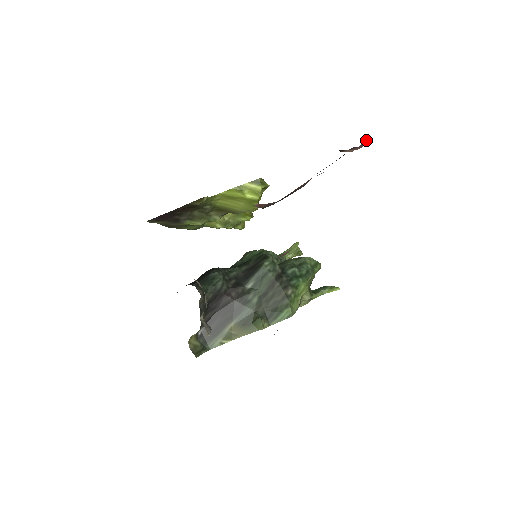
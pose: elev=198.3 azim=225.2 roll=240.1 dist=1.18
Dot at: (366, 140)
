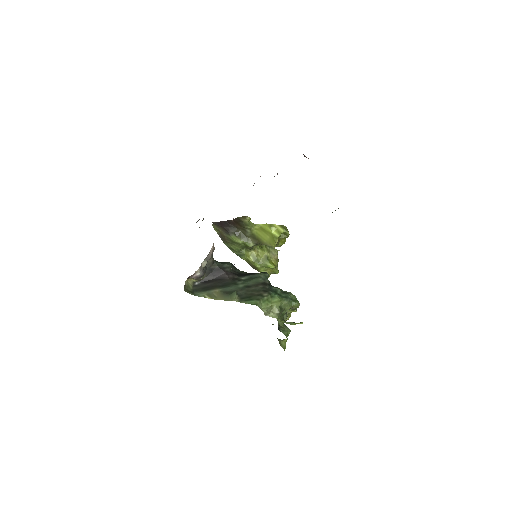
Dot at: occluded
